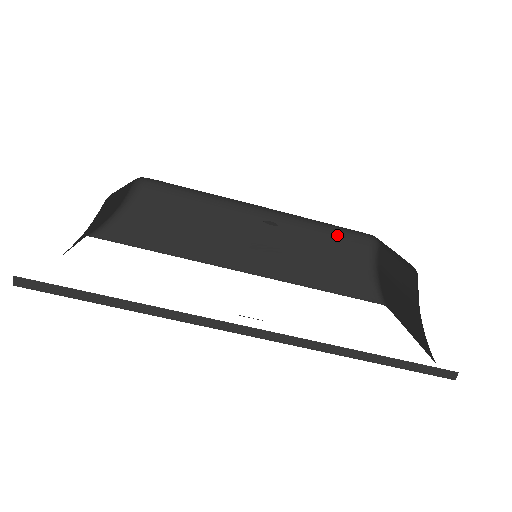
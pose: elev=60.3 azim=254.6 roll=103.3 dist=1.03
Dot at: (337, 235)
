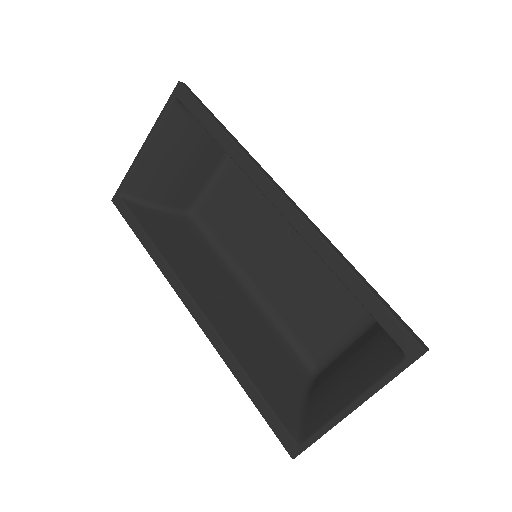
Dot at: (286, 349)
